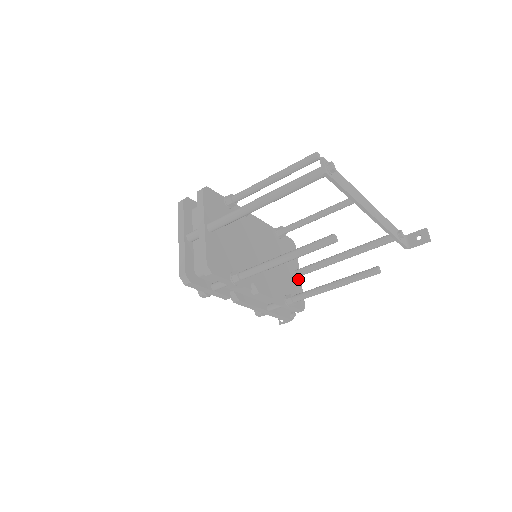
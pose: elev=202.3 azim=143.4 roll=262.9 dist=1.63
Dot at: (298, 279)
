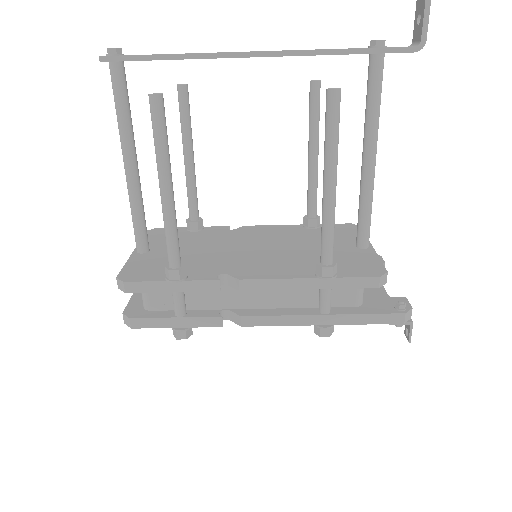
Dot at: (365, 251)
